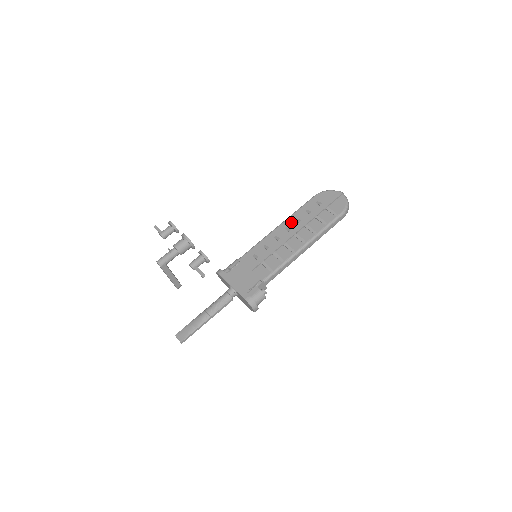
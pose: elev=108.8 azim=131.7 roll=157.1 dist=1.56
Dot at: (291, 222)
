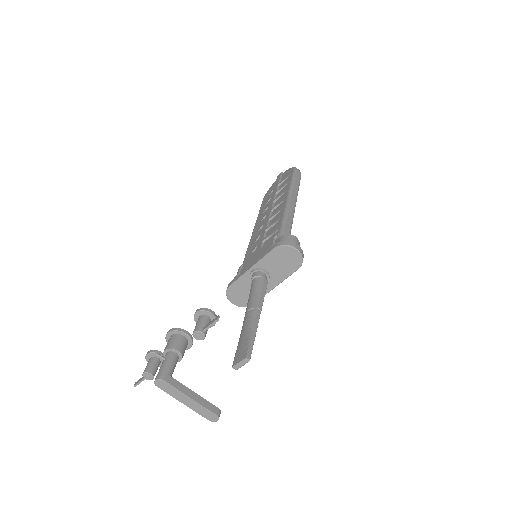
Dot at: (261, 217)
